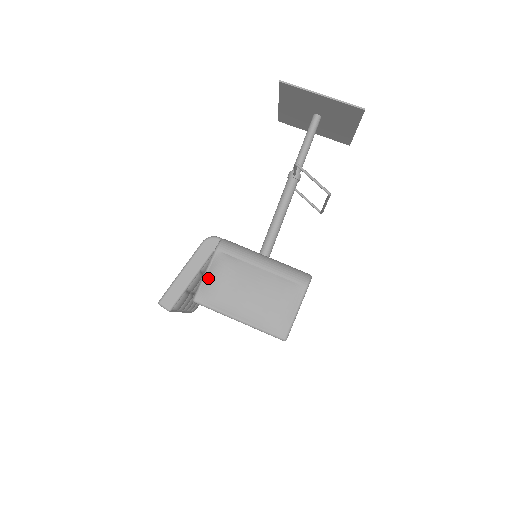
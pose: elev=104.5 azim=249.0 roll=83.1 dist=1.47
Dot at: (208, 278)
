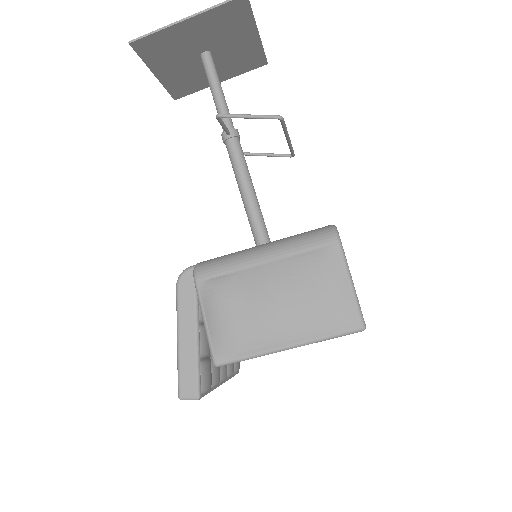
Dot at: (211, 325)
